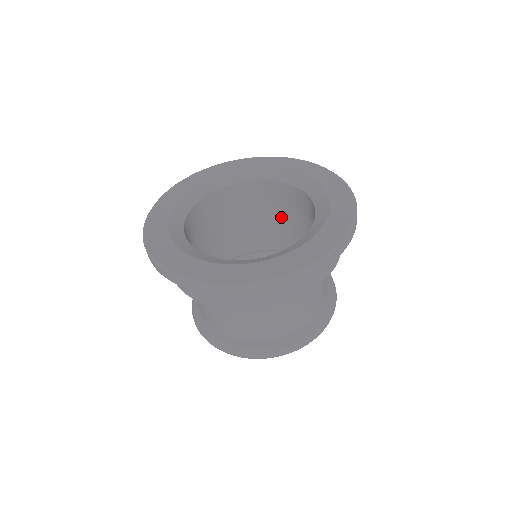
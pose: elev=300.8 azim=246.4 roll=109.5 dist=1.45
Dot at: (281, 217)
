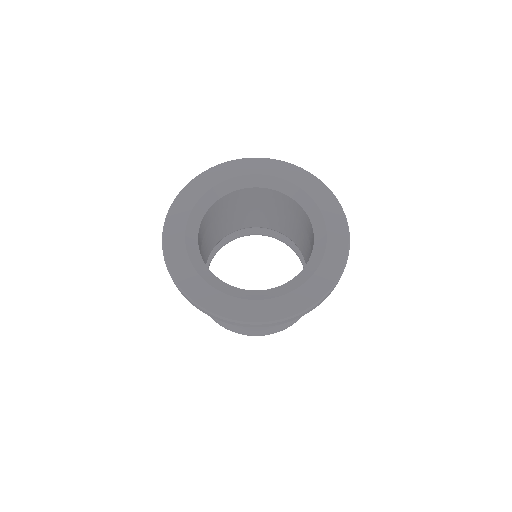
Dot at: (296, 223)
